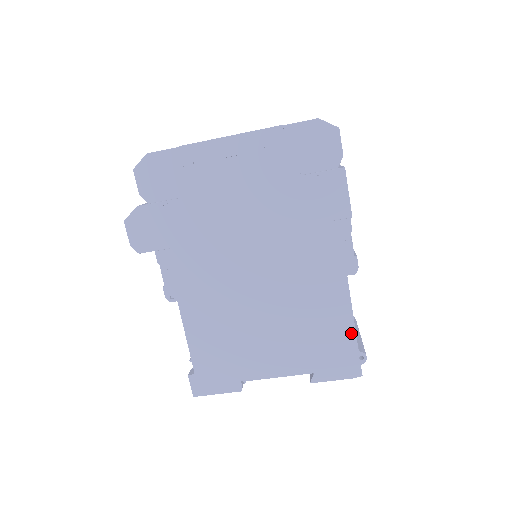
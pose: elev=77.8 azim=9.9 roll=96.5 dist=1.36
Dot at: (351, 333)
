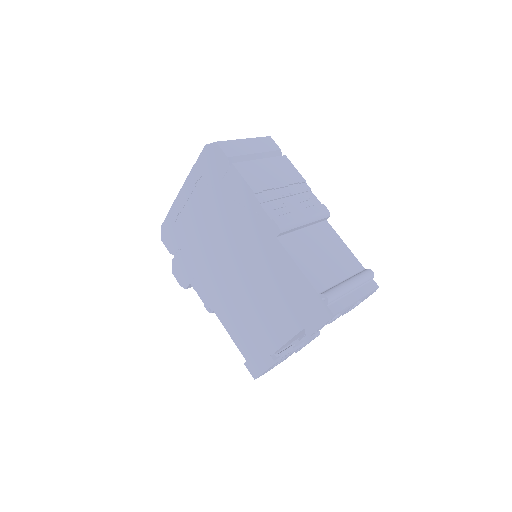
Dot at: (305, 282)
